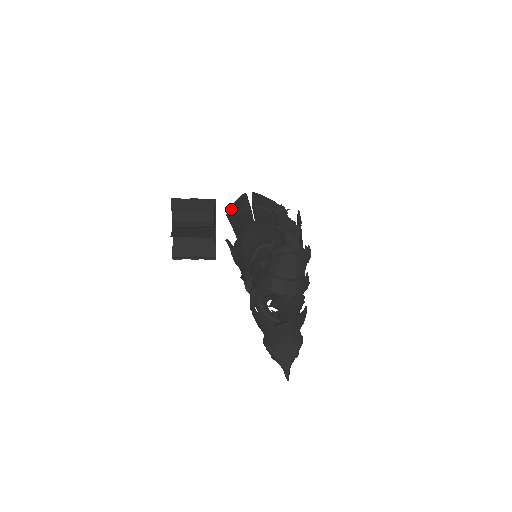
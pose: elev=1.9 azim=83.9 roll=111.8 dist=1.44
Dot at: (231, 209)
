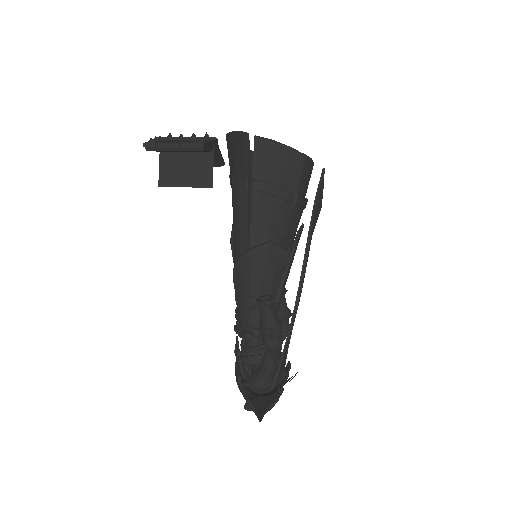
Dot at: (230, 142)
